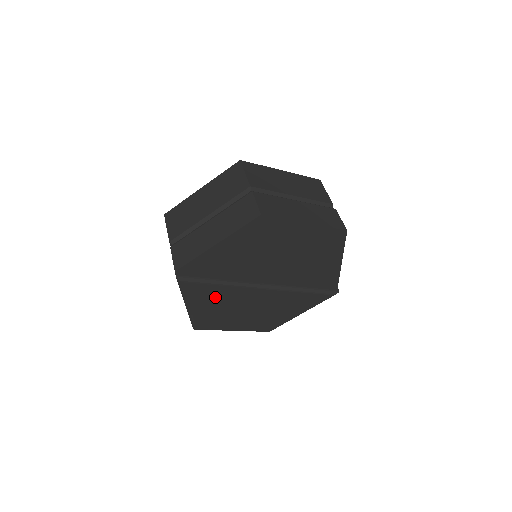
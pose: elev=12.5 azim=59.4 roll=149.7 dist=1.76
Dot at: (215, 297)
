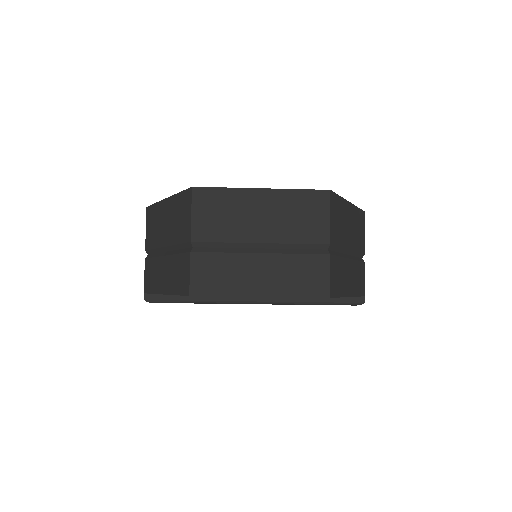
Dot at: occluded
